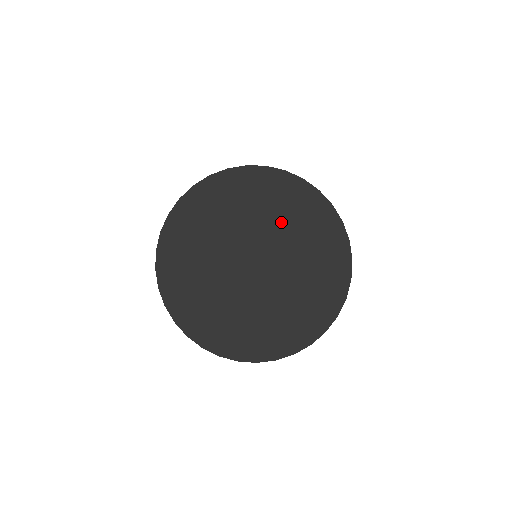
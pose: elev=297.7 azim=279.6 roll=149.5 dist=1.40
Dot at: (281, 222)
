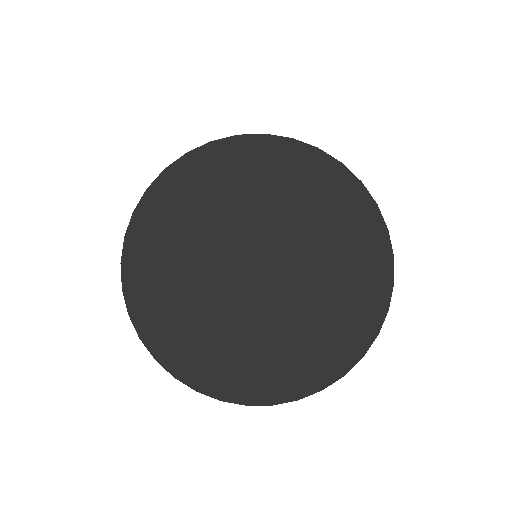
Dot at: (291, 211)
